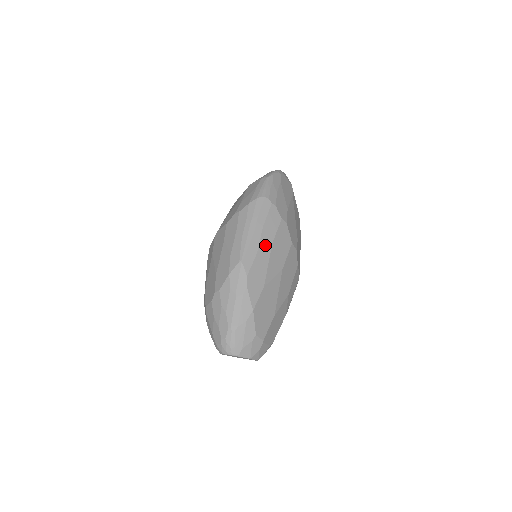
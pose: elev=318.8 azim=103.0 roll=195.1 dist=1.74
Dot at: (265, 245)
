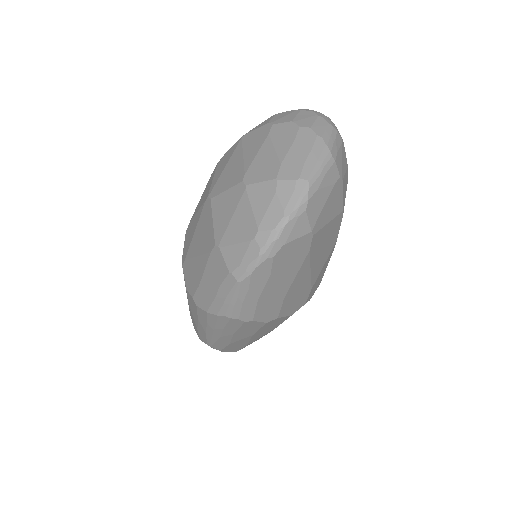
Dot at: (241, 339)
